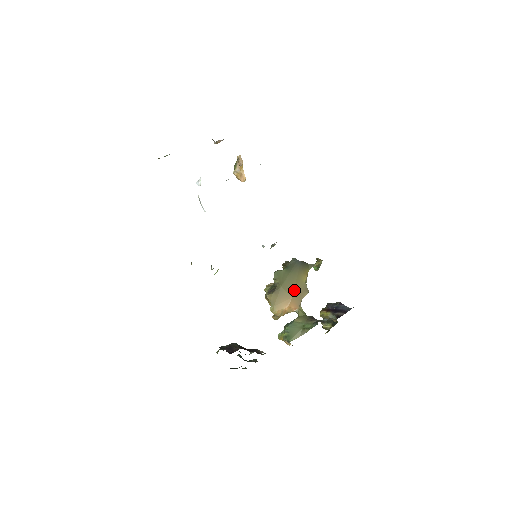
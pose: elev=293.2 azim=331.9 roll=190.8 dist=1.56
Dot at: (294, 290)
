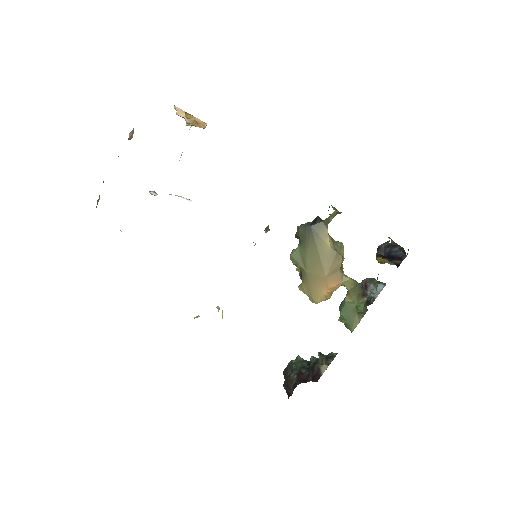
Dot at: (323, 267)
